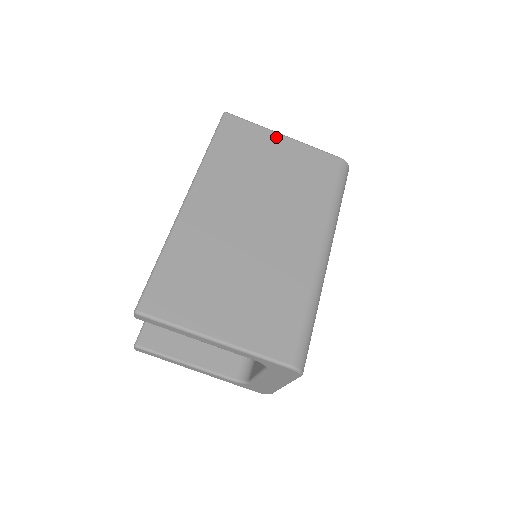
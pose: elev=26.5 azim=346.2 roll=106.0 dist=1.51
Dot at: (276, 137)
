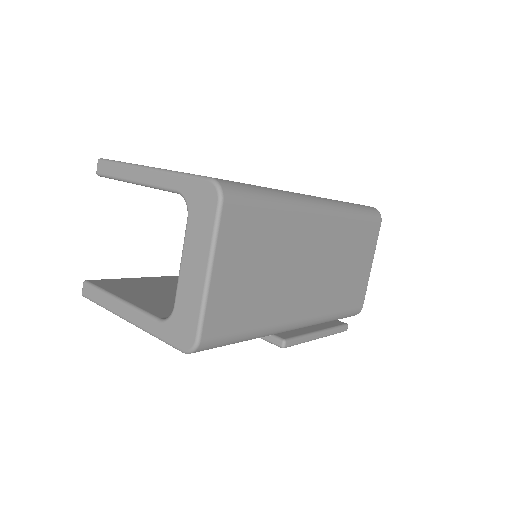
Dot at: occluded
